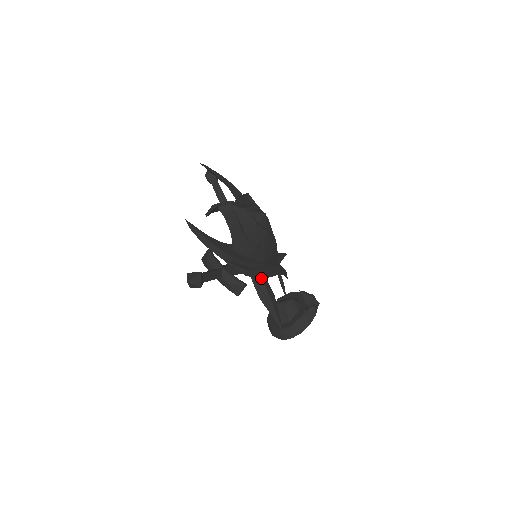
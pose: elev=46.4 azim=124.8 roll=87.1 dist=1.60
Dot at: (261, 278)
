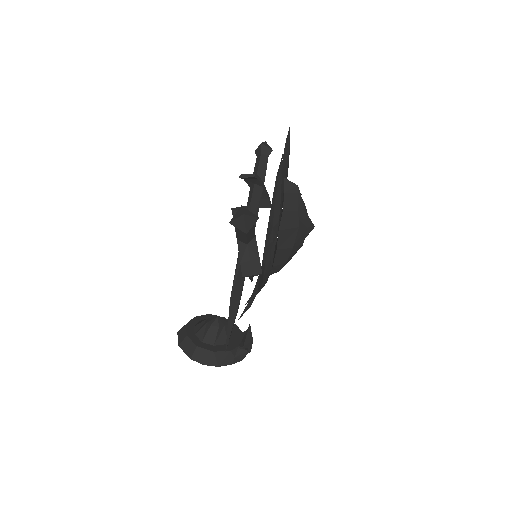
Dot at: occluded
